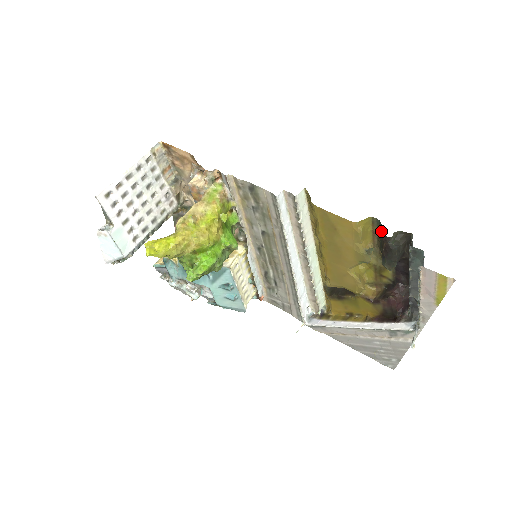
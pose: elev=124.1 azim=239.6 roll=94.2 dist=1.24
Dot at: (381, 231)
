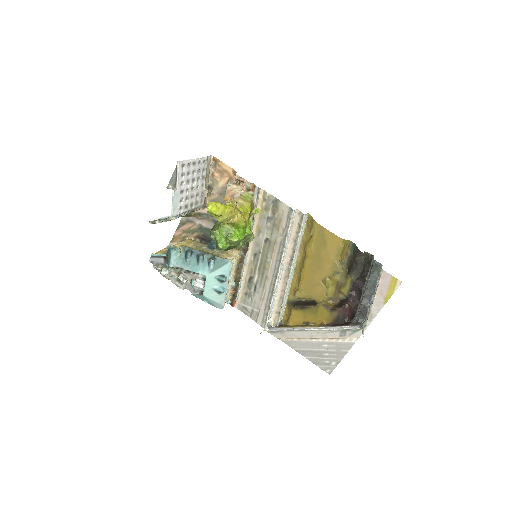
Dot at: (354, 251)
